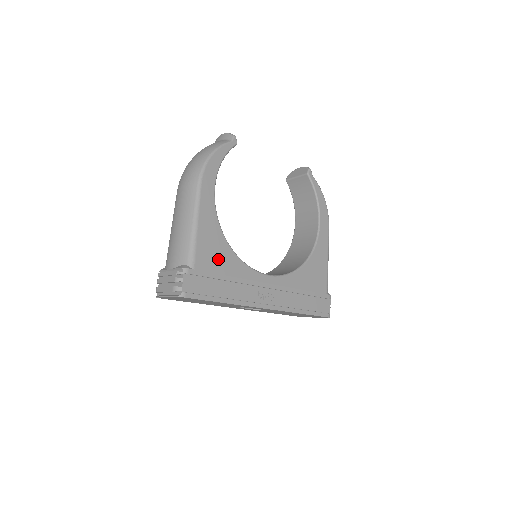
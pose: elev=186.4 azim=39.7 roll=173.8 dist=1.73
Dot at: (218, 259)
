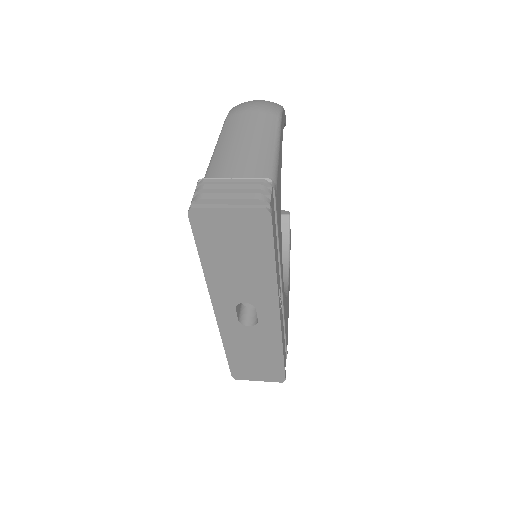
Dot at: (279, 210)
